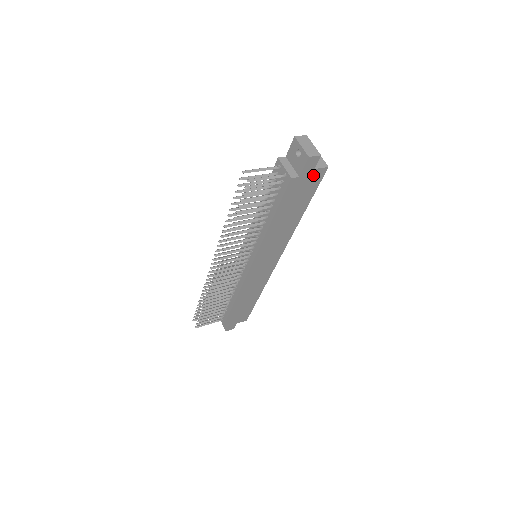
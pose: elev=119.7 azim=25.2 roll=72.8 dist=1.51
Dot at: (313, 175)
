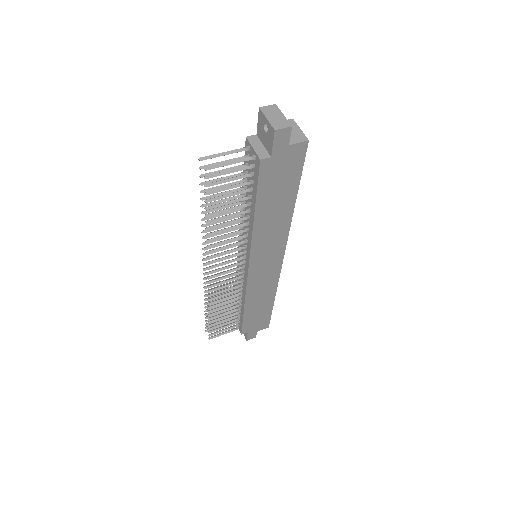
Dot at: (290, 153)
